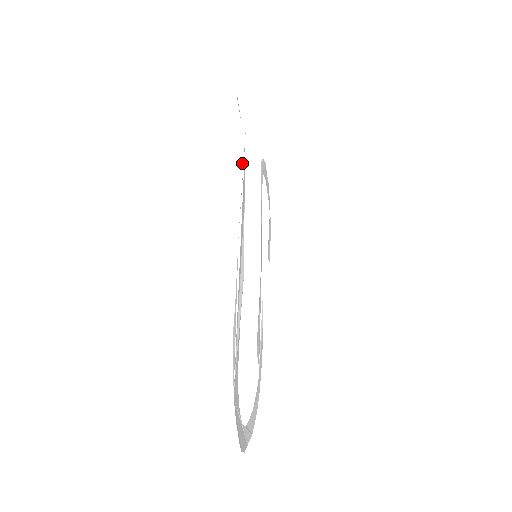
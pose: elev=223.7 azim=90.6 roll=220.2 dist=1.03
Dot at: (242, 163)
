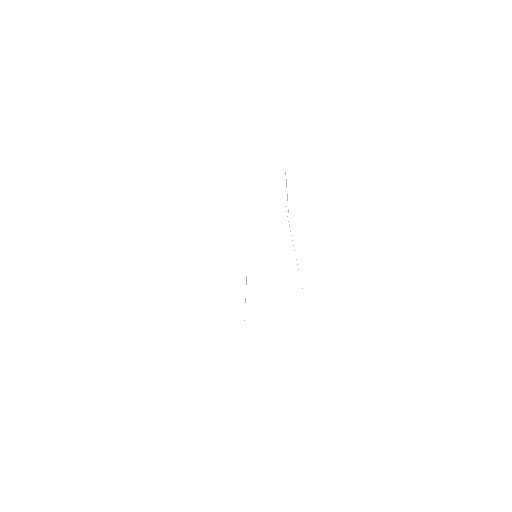
Dot at: occluded
